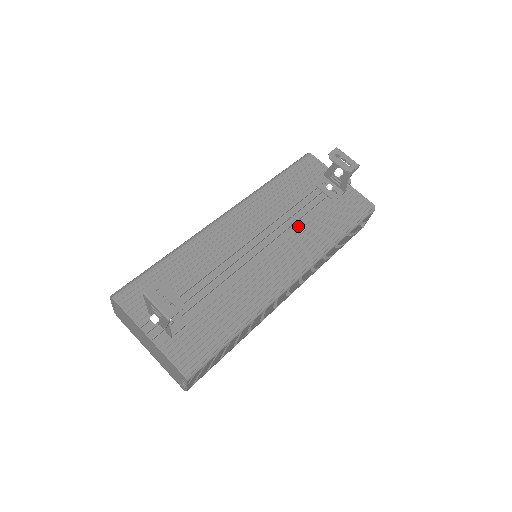
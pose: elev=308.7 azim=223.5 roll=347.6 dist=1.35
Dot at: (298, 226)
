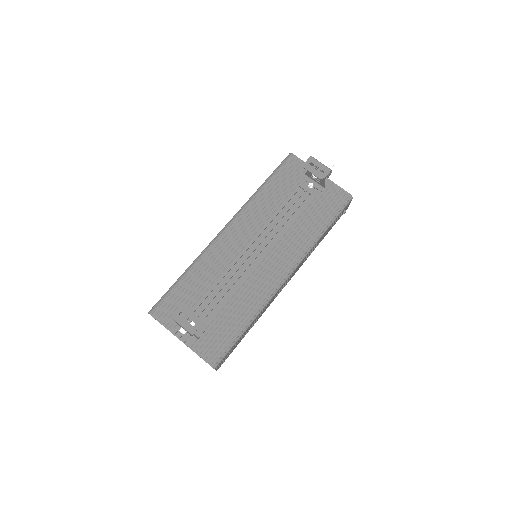
Dot at: (286, 228)
